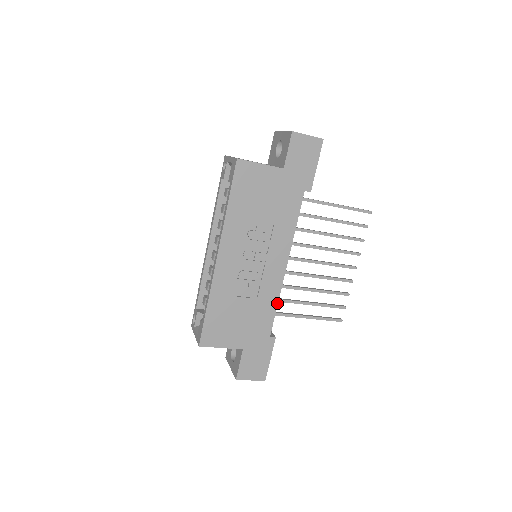
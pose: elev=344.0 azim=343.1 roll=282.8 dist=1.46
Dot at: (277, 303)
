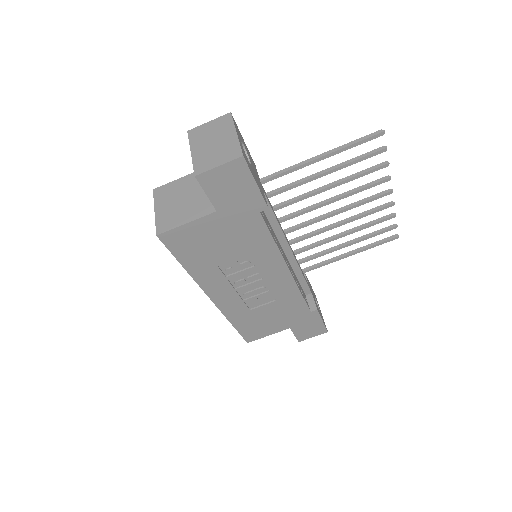
Dot at: (300, 293)
